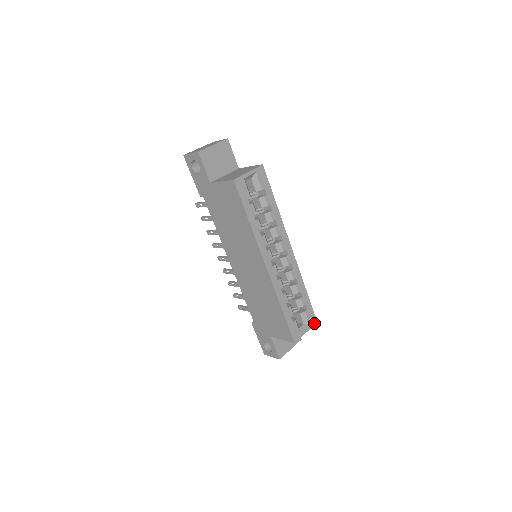
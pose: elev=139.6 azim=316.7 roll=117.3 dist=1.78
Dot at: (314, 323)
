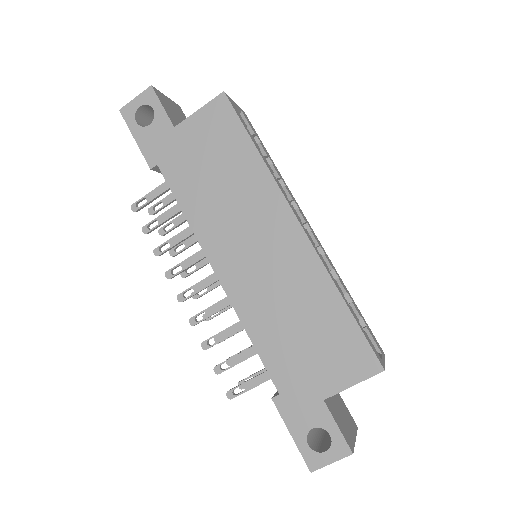
Dot at: (383, 354)
